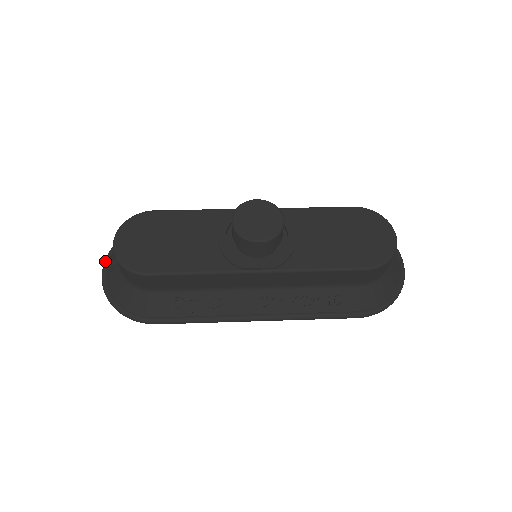
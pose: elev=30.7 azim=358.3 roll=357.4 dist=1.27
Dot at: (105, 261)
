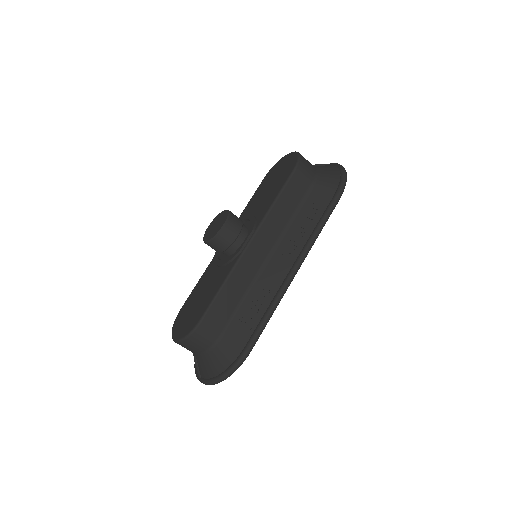
Dot at: (196, 376)
